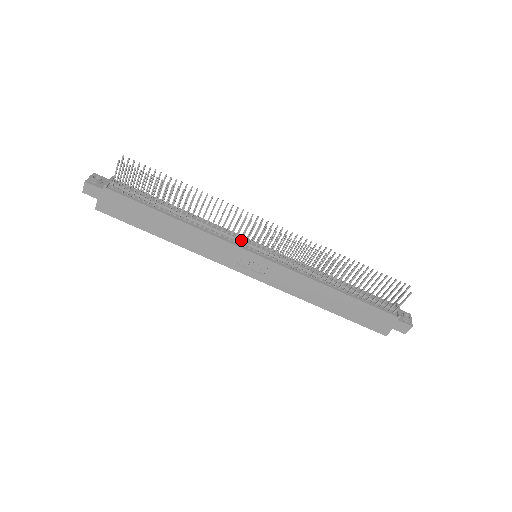
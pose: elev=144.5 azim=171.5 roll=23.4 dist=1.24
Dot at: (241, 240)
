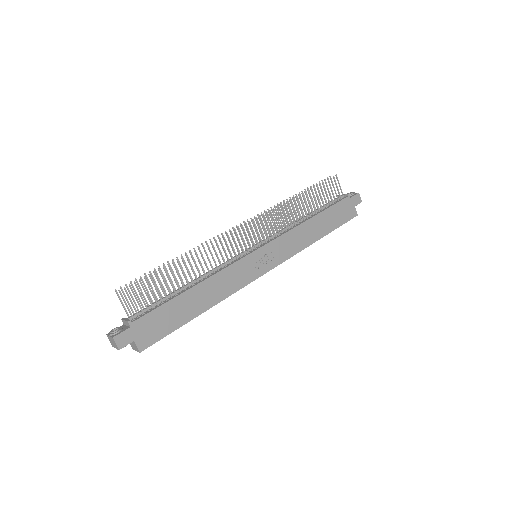
Dot at: (240, 253)
